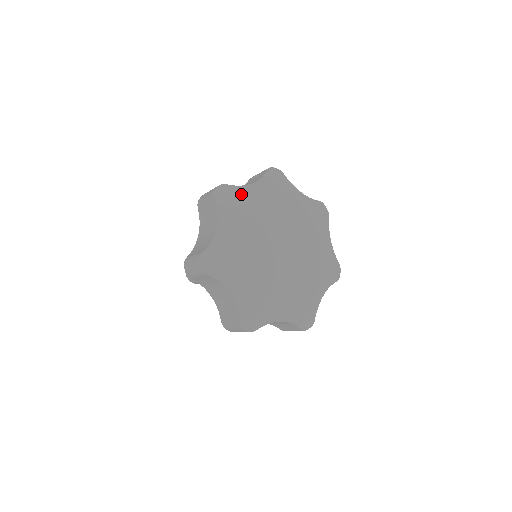
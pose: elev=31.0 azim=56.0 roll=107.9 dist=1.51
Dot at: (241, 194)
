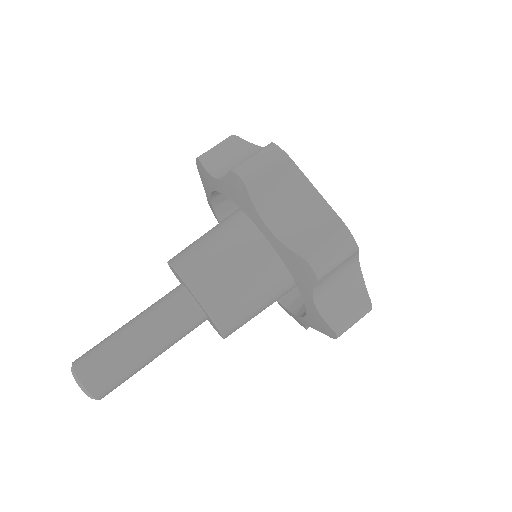
Dot at: occluded
